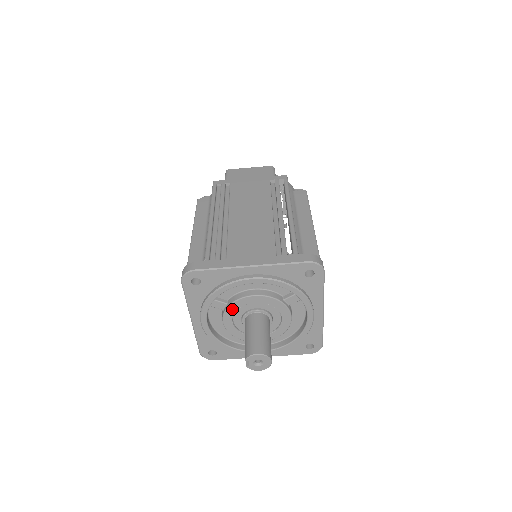
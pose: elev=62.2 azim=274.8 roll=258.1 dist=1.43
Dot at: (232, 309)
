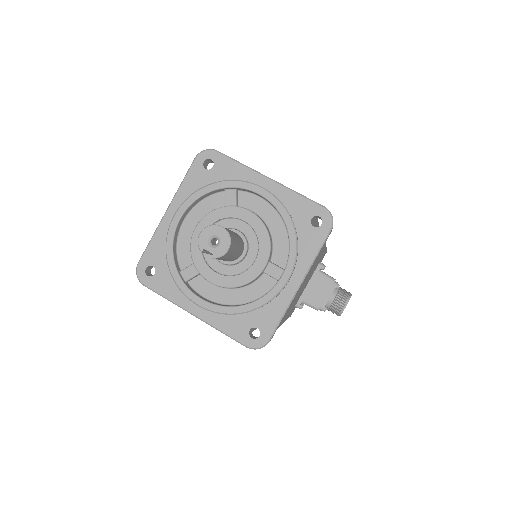
Dot at: (199, 260)
